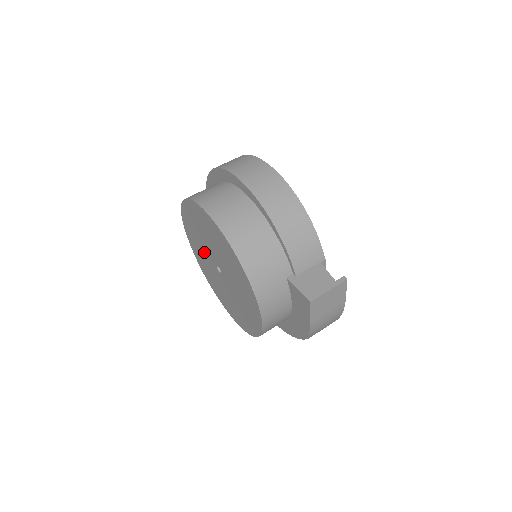
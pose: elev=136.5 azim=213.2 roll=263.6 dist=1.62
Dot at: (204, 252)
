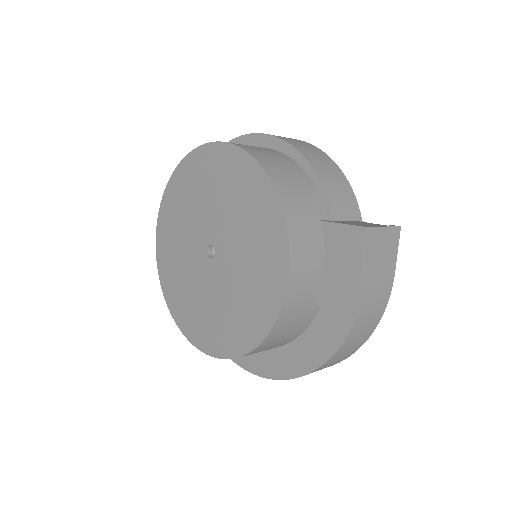
Dot at: (186, 245)
